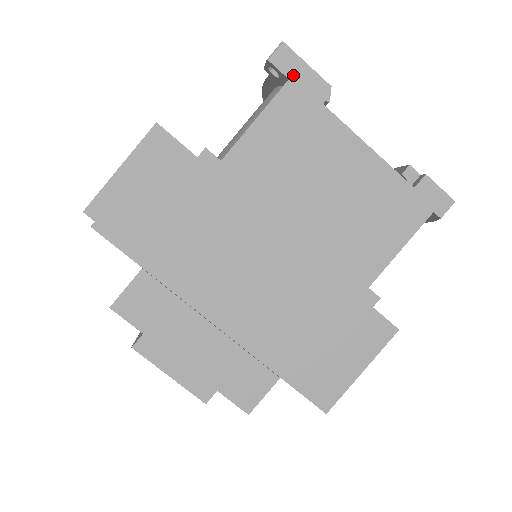
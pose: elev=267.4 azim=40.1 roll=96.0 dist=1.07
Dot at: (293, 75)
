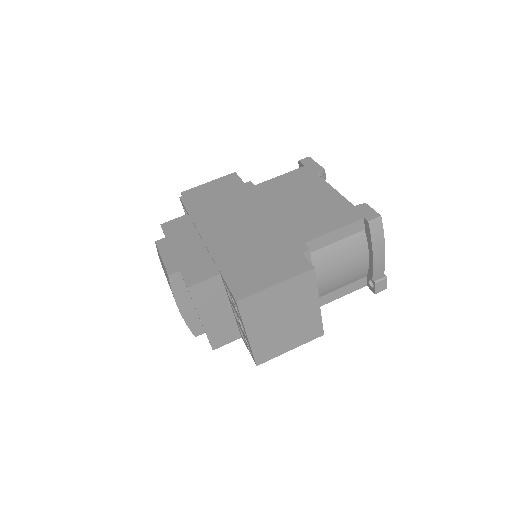
Dot at: (308, 165)
